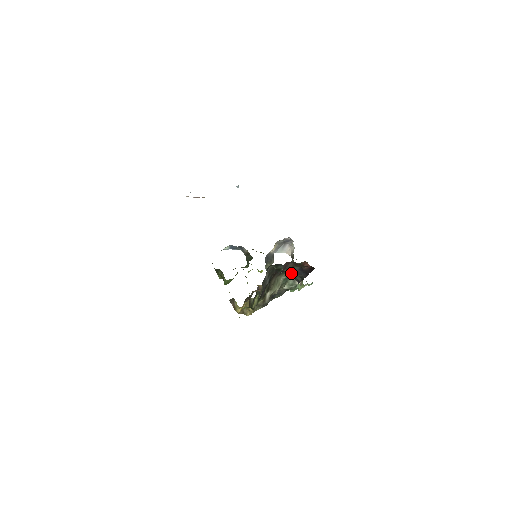
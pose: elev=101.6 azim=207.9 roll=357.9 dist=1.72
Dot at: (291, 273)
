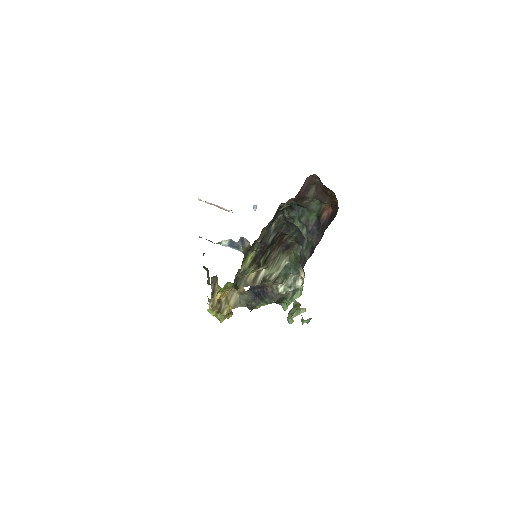
Dot at: (298, 251)
